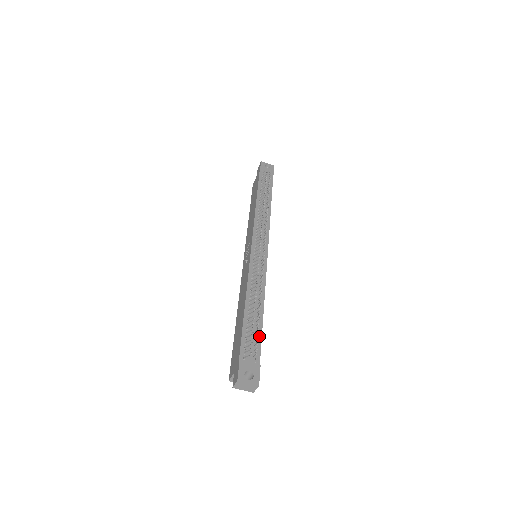
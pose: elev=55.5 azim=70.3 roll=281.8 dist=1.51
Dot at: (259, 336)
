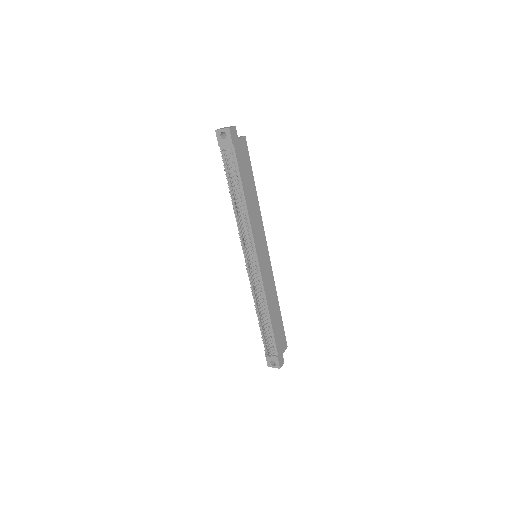
Dot at: (272, 337)
